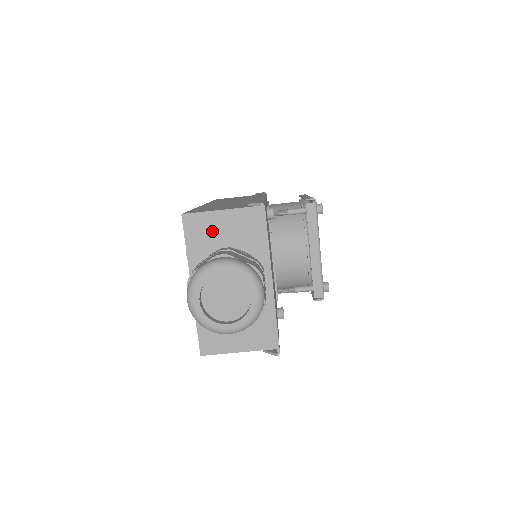
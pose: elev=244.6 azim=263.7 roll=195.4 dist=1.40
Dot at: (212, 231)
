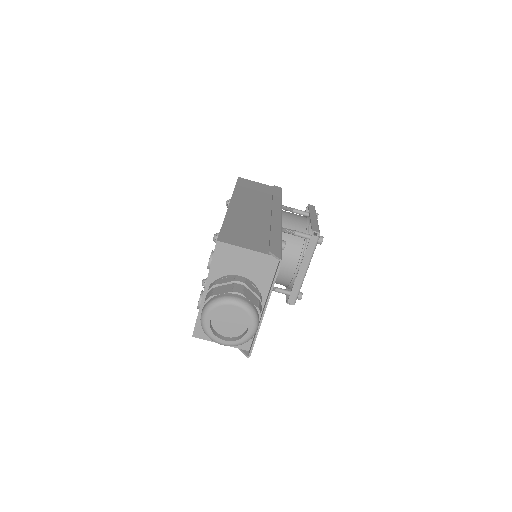
Dot at: (235, 261)
